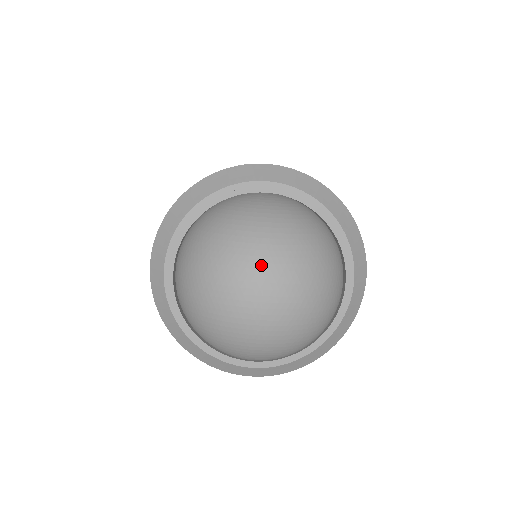
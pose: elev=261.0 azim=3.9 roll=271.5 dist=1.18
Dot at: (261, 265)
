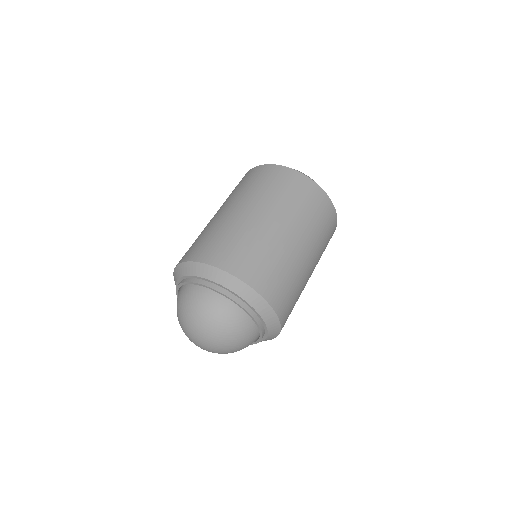
Dot at: (200, 337)
